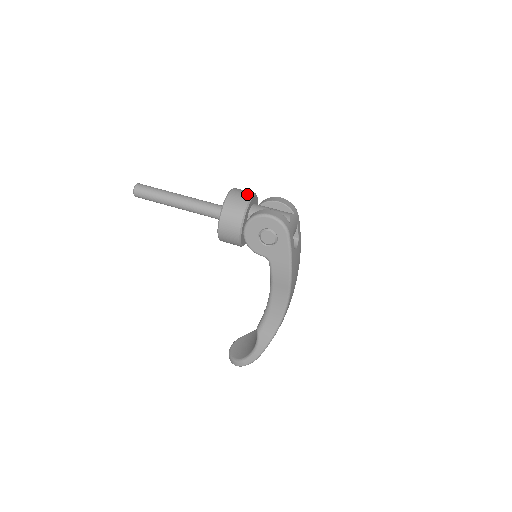
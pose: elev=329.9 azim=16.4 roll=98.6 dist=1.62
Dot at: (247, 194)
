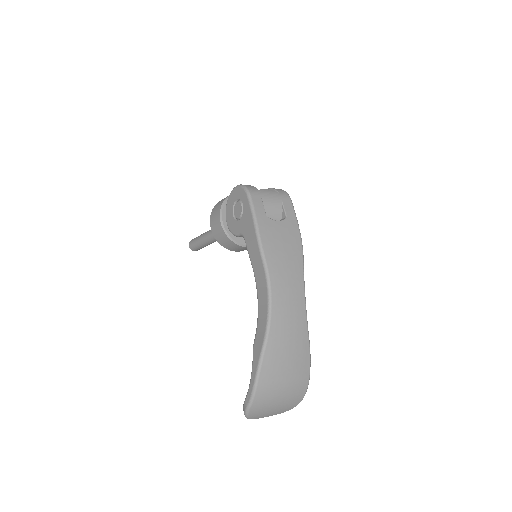
Dot at: occluded
